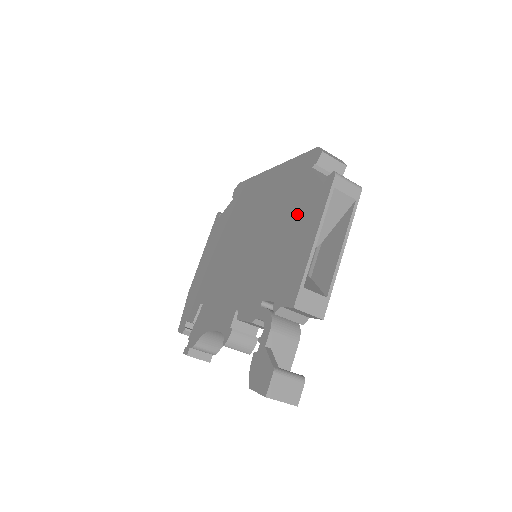
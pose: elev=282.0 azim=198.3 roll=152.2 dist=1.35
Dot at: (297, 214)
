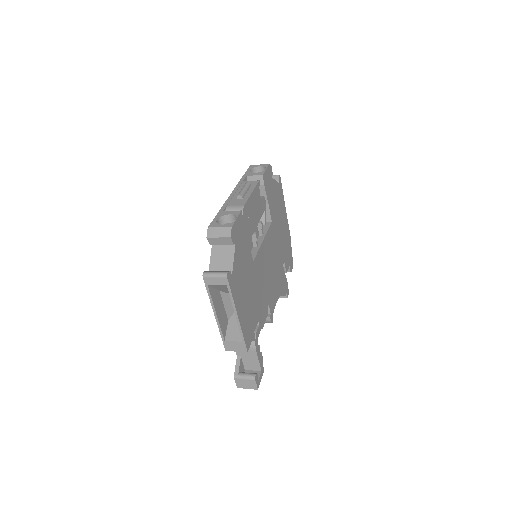
Dot at: occluded
